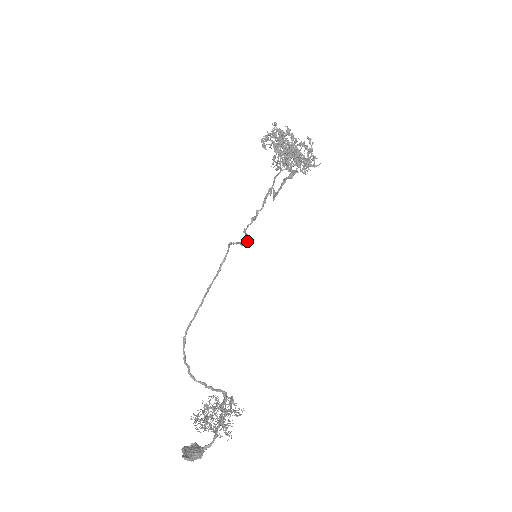
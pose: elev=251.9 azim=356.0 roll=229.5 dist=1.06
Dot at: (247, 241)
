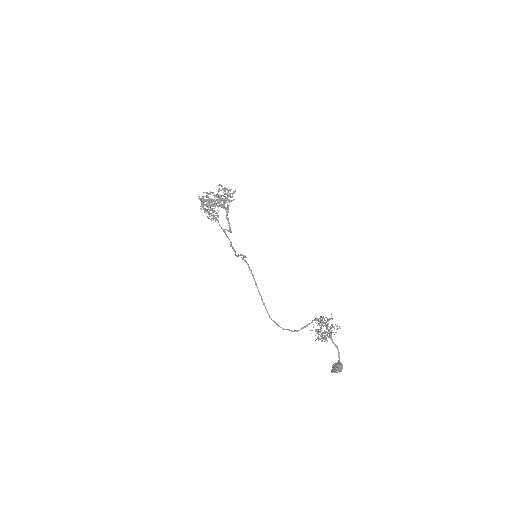
Dot at: occluded
